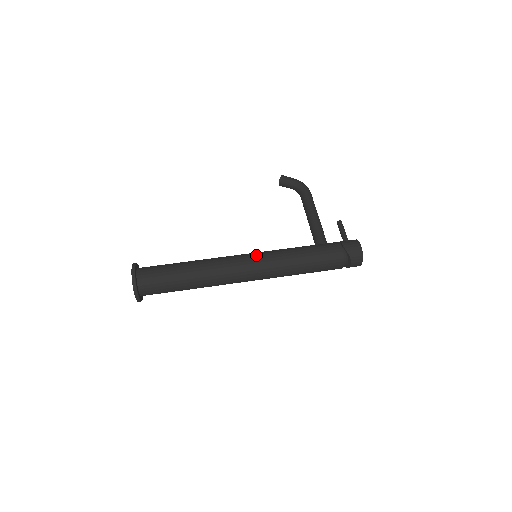
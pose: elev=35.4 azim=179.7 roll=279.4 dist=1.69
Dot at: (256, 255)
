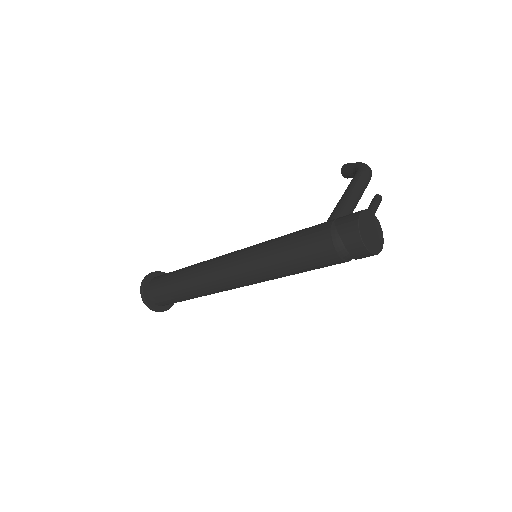
Dot at: occluded
